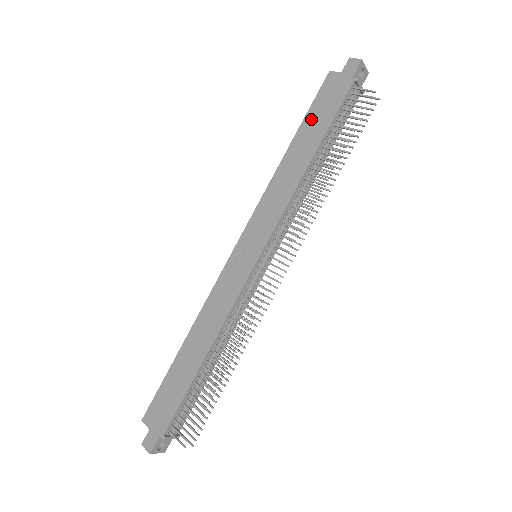
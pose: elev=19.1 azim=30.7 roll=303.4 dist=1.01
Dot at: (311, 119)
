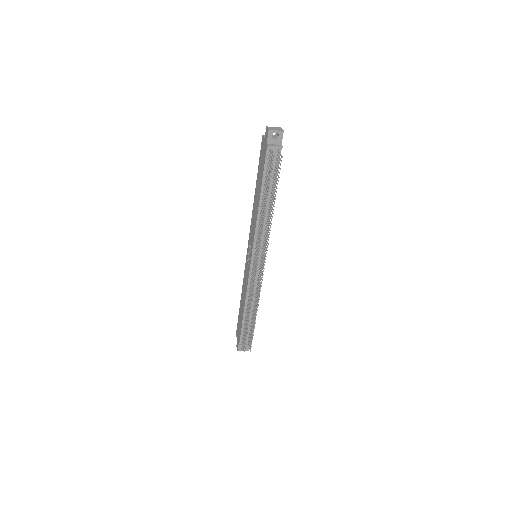
Dot at: (259, 172)
